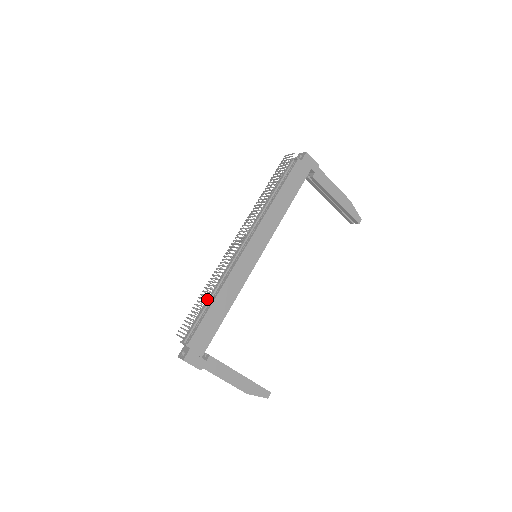
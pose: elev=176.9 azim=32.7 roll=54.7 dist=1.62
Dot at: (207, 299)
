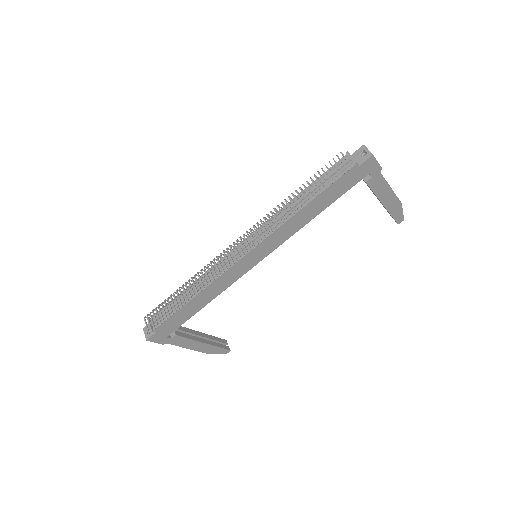
Dot at: (186, 290)
